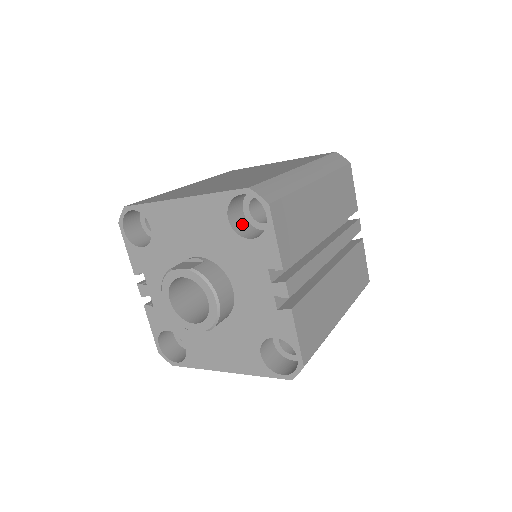
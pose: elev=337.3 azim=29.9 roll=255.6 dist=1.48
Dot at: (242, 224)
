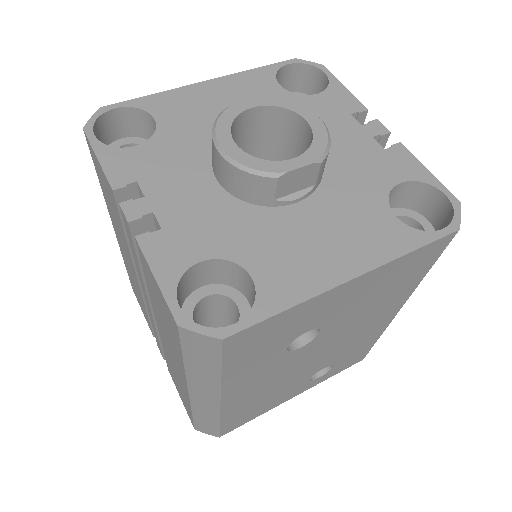
Dot at: occluded
